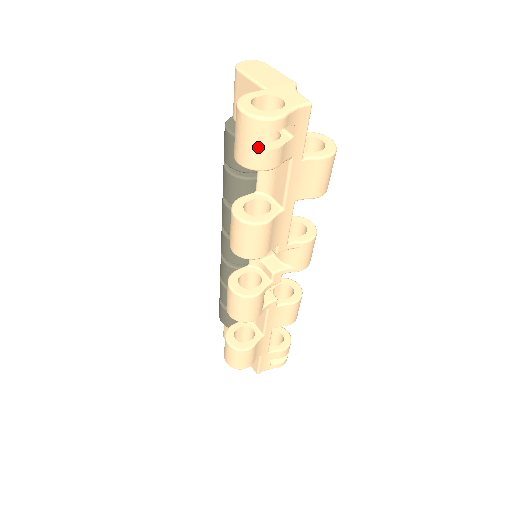
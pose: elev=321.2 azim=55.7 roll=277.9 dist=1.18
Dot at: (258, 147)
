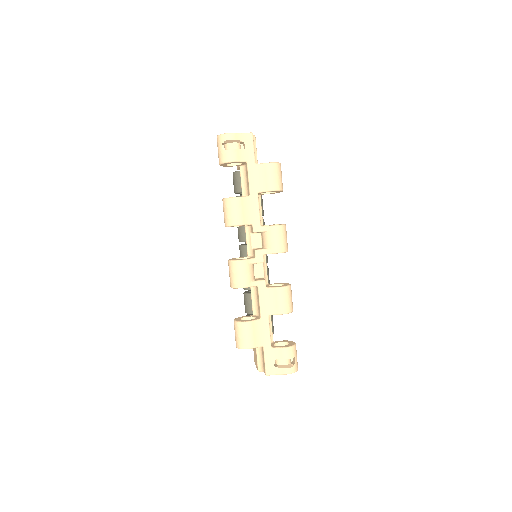
Dot at: (224, 151)
